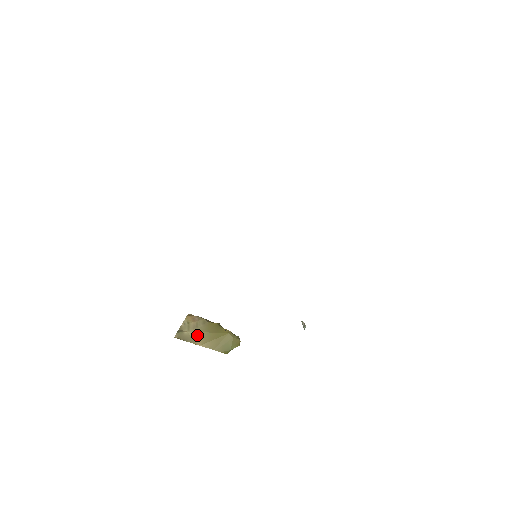
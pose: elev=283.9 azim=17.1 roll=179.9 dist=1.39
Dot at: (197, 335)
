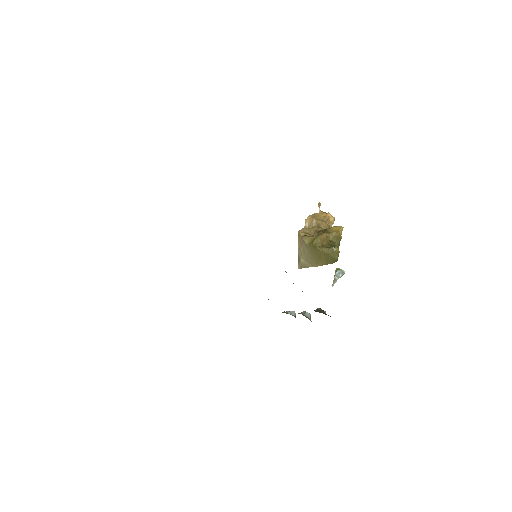
Dot at: (309, 260)
